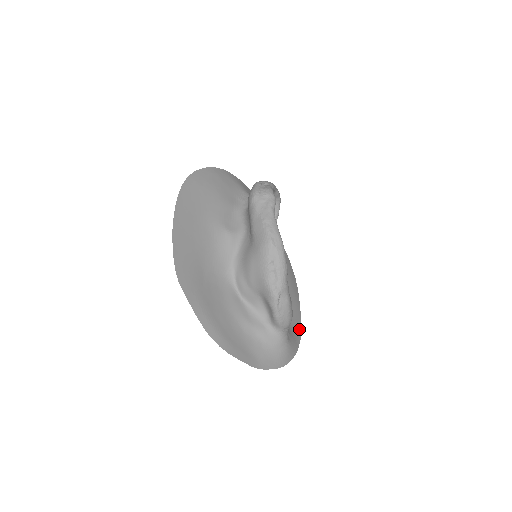
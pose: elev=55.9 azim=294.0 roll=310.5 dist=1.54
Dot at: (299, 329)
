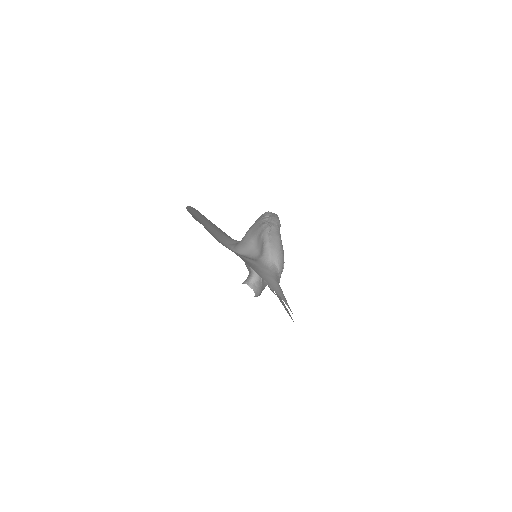
Dot at: occluded
